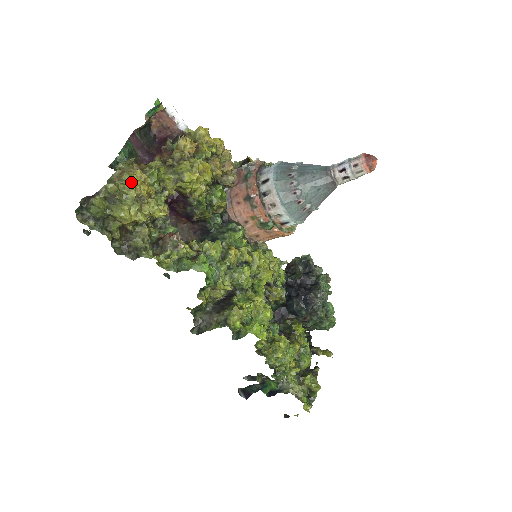
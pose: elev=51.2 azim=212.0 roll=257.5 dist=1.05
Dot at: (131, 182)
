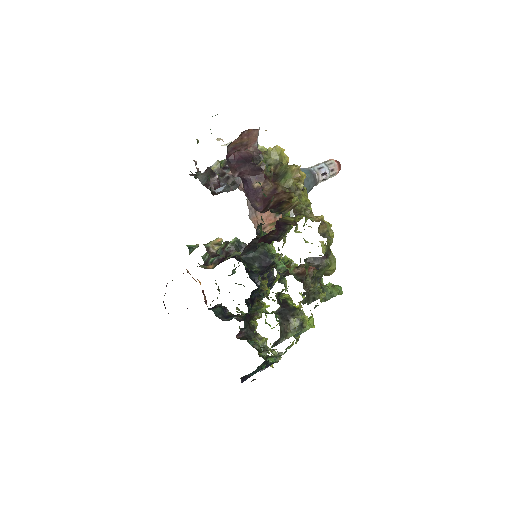
Dot at: (331, 232)
